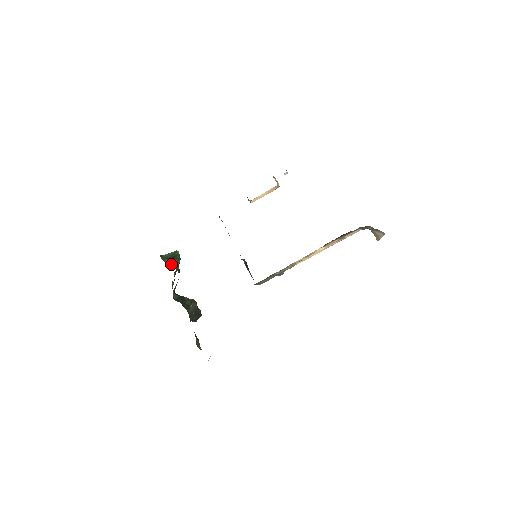
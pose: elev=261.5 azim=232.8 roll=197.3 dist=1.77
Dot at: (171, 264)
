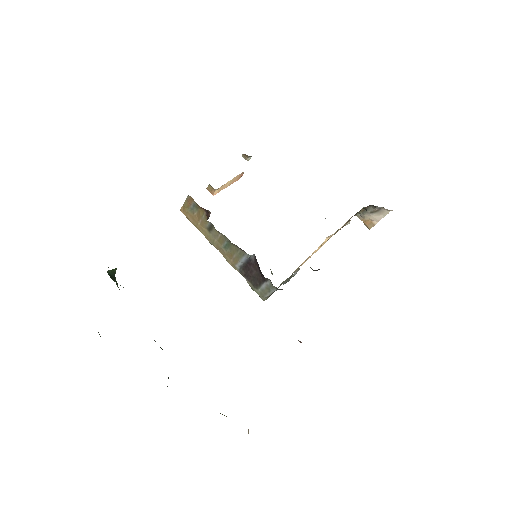
Dot at: occluded
